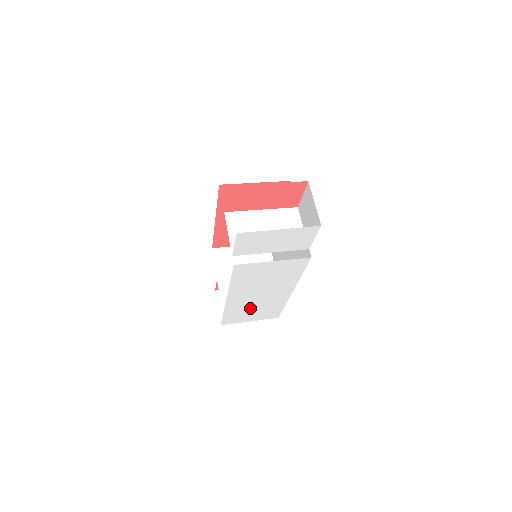
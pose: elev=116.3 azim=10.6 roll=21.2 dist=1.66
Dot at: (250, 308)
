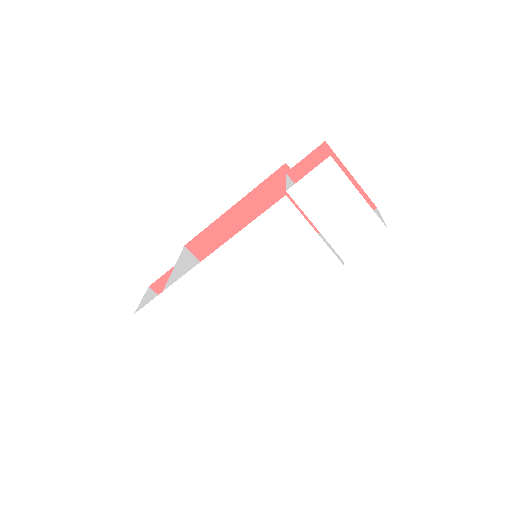
Dot at: (198, 309)
